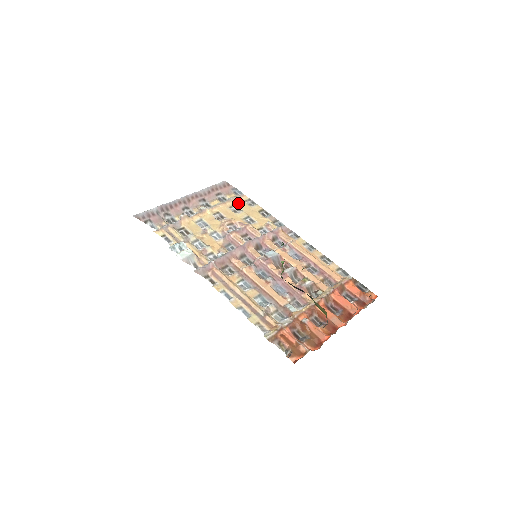
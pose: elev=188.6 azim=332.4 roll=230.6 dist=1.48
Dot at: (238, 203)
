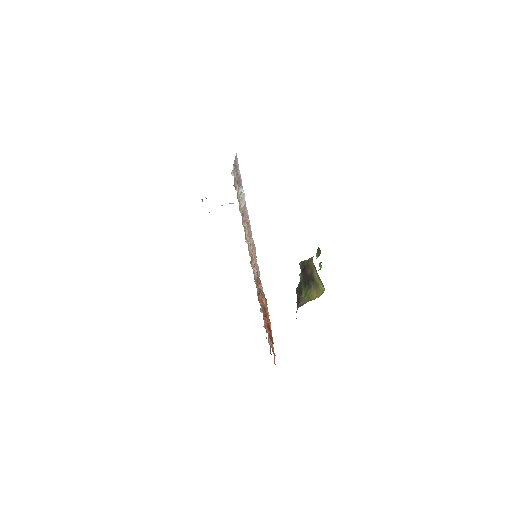
Dot at: occluded
